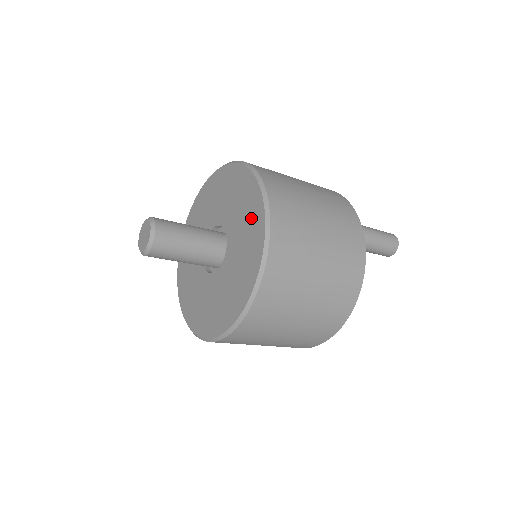
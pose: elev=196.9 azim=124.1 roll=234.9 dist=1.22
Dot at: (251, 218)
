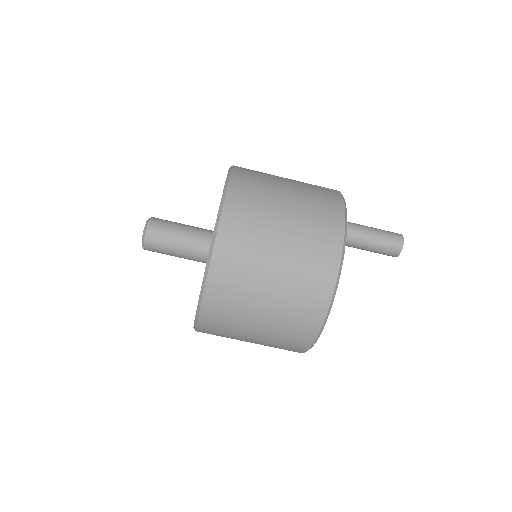
Dot at: occluded
